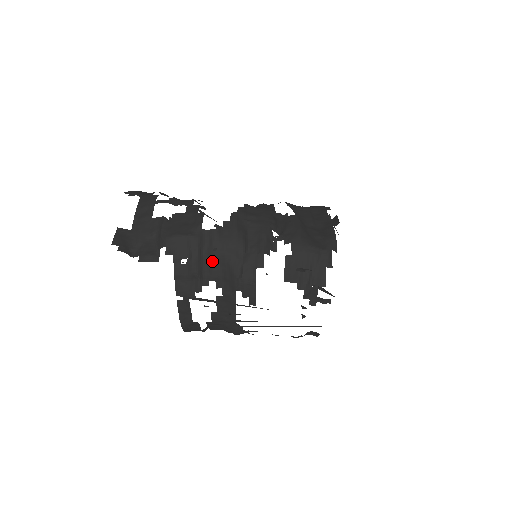
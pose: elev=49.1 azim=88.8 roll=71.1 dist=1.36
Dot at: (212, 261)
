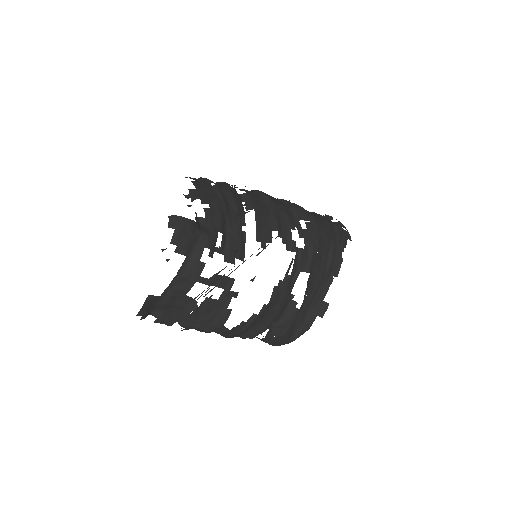
Dot at: occluded
